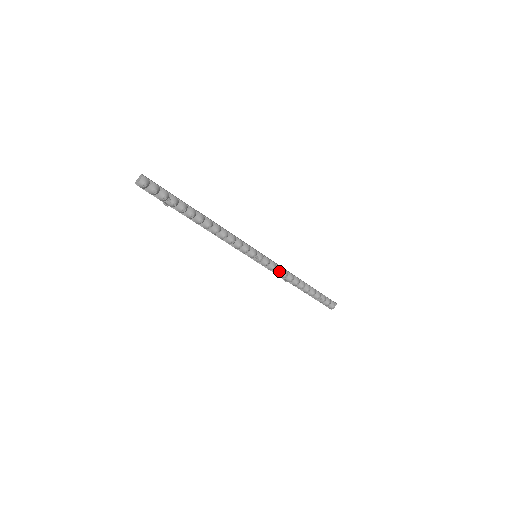
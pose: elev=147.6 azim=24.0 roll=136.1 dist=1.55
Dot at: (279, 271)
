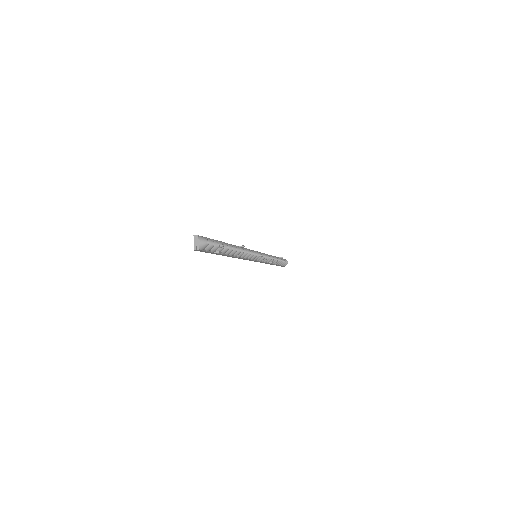
Dot at: (268, 257)
